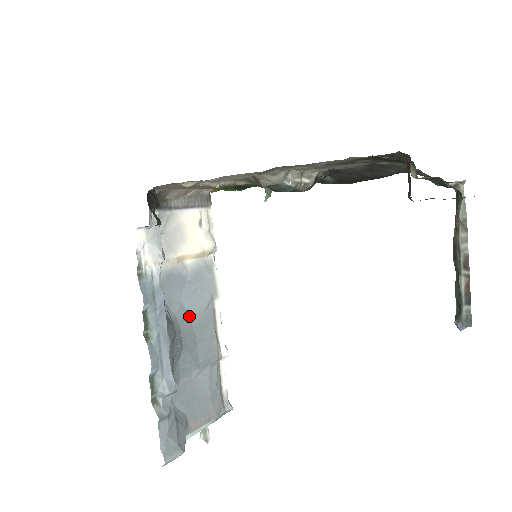
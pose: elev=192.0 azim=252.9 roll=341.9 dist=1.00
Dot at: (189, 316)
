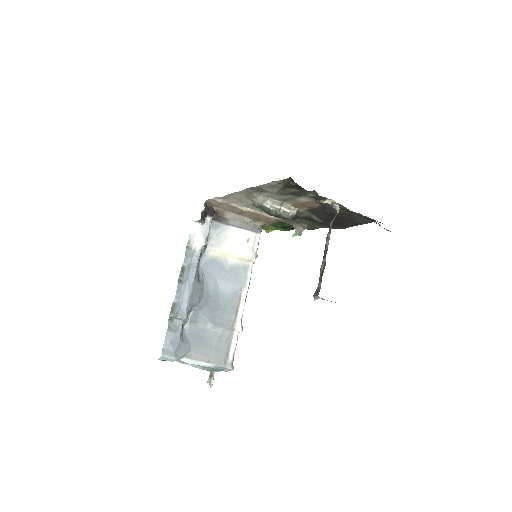
Dot at: (220, 291)
